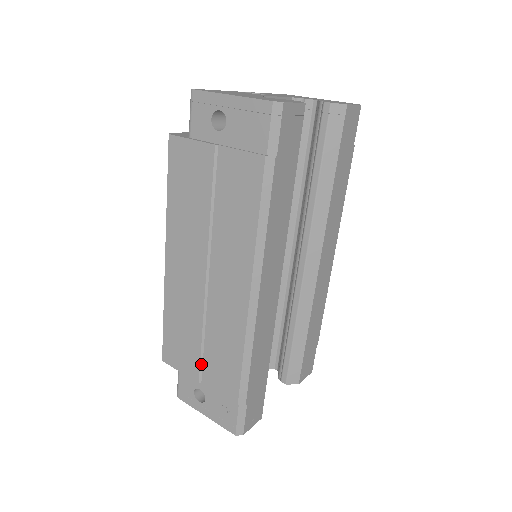
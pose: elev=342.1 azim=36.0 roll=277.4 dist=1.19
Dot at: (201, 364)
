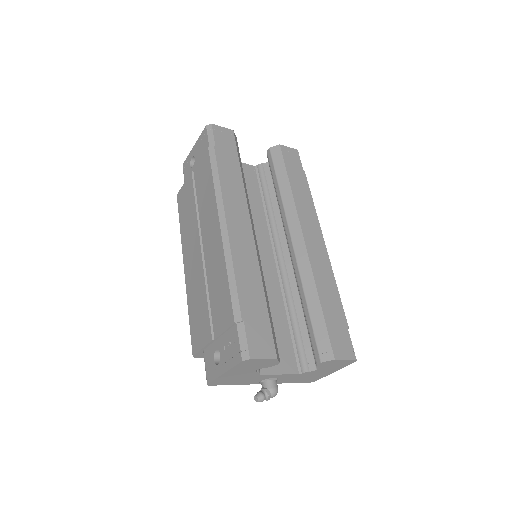
Dot at: (211, 320)
